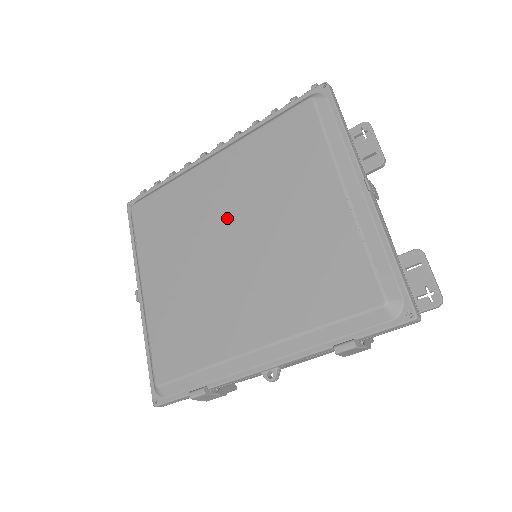
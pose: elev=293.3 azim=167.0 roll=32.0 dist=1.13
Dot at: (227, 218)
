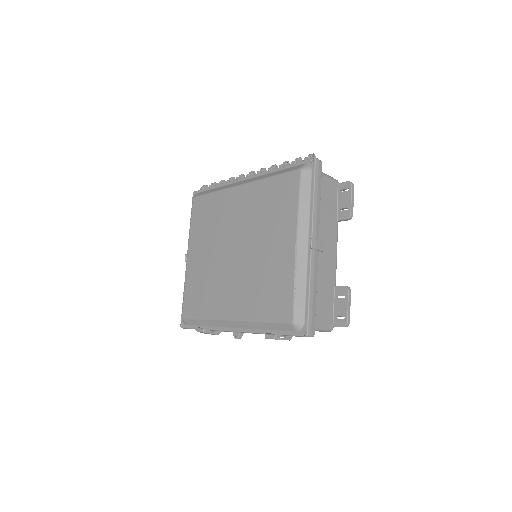
Dot at: (237, 232)
